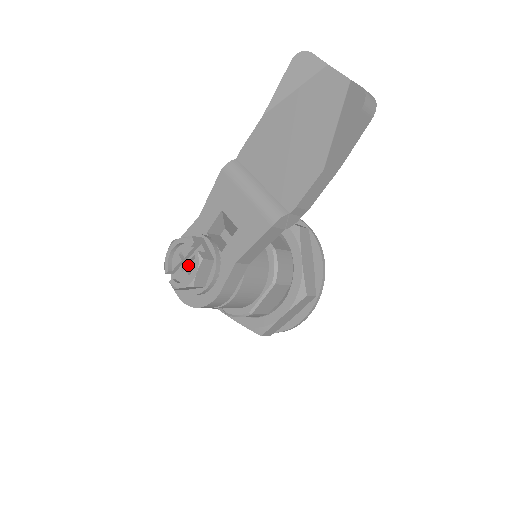
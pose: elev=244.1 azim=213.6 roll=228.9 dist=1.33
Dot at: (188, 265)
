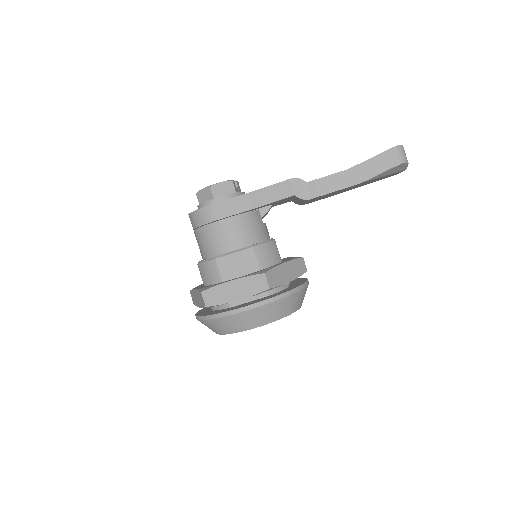
Dot at: occluded
